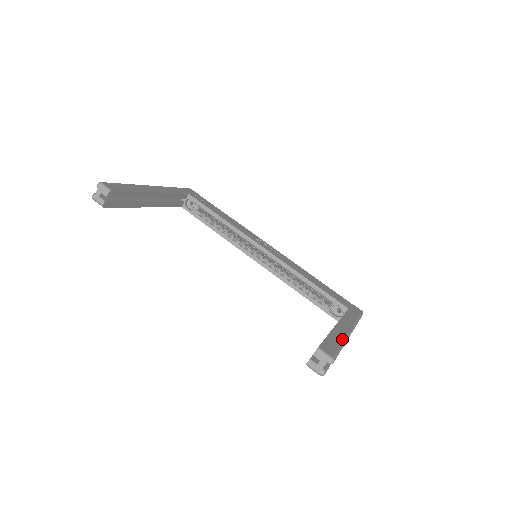
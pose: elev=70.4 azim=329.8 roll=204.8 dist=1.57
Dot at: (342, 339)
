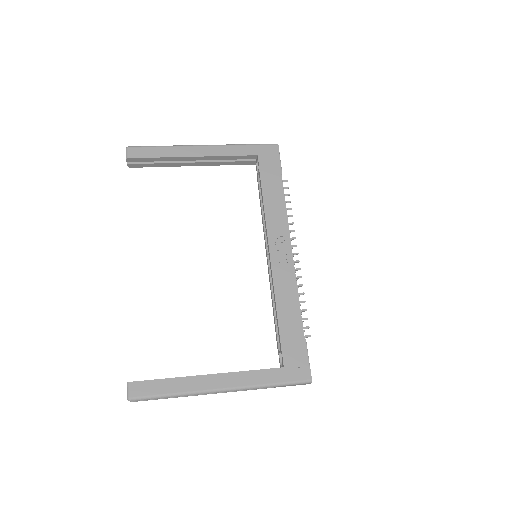
Dot at: (184, 390)
